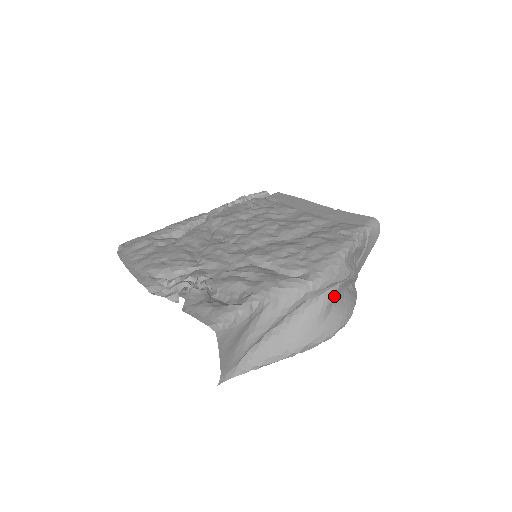
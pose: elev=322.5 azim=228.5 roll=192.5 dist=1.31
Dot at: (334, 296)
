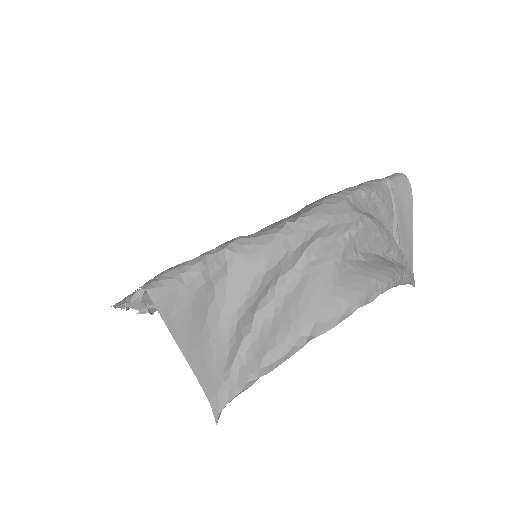
Dot at: (345, 250)
